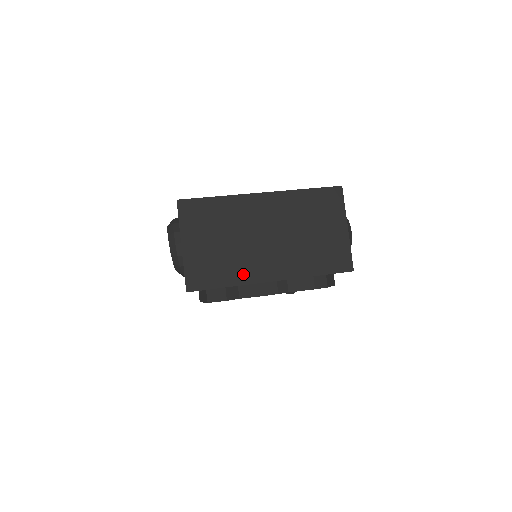
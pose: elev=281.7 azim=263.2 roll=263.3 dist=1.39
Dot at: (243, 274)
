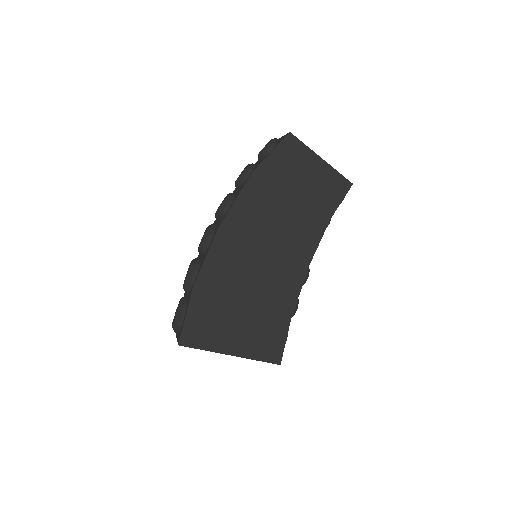
Dot at: occluded
